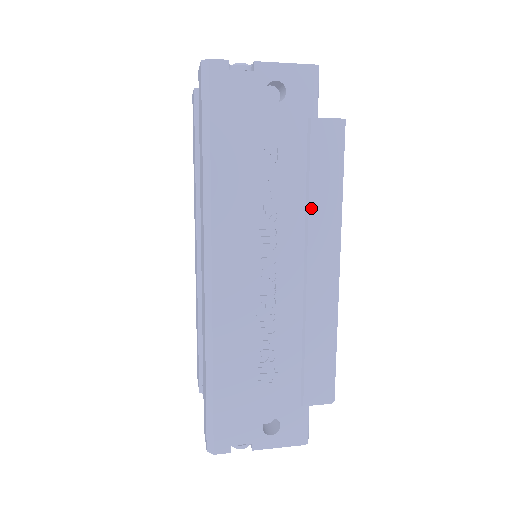
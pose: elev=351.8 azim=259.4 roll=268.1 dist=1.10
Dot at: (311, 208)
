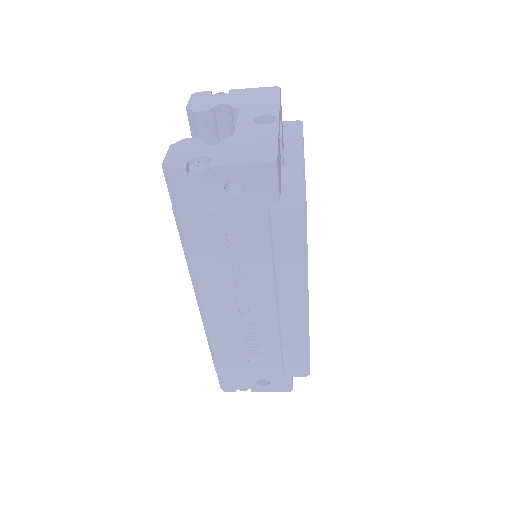
Dot at: (278, 271)
